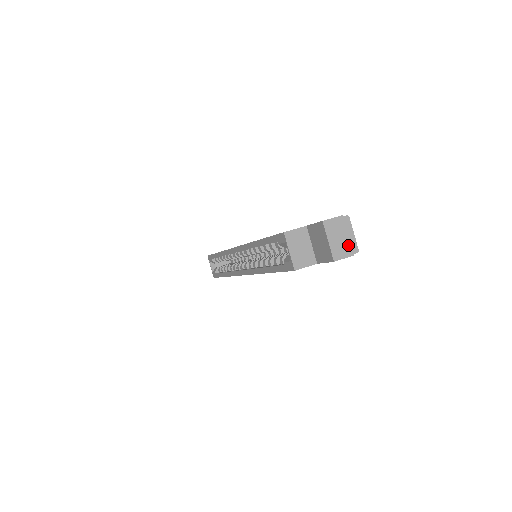
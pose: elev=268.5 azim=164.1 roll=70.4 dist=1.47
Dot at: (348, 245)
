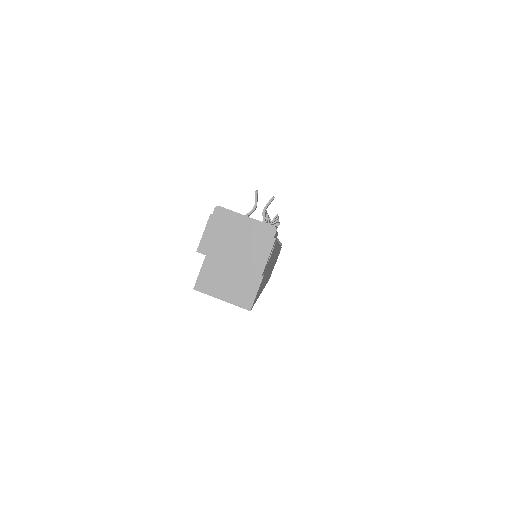
Dot at: (255, 238)
